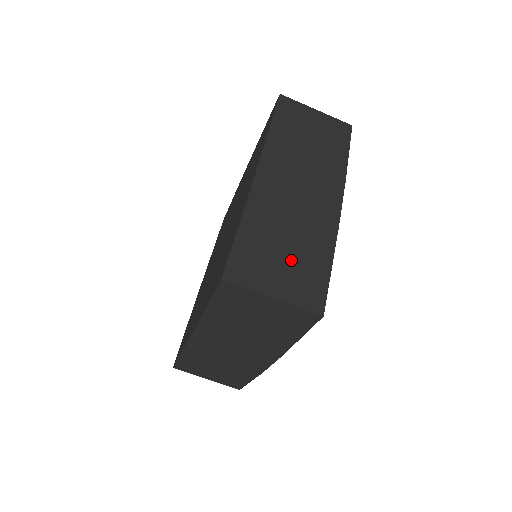
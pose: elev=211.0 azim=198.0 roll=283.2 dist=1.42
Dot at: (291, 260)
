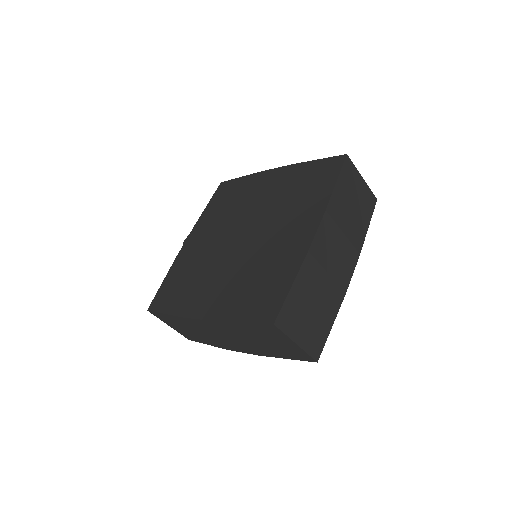
Dot at: (314, 316)
